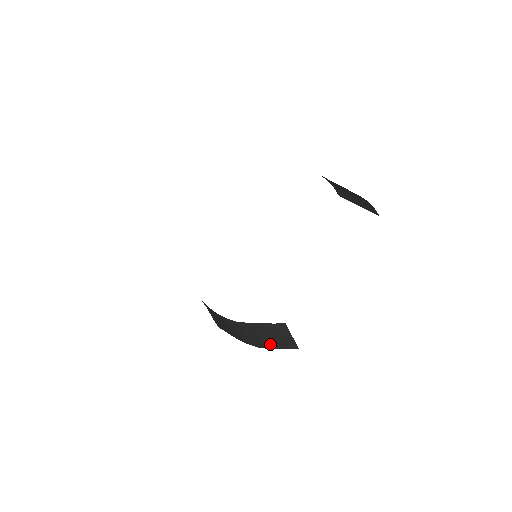
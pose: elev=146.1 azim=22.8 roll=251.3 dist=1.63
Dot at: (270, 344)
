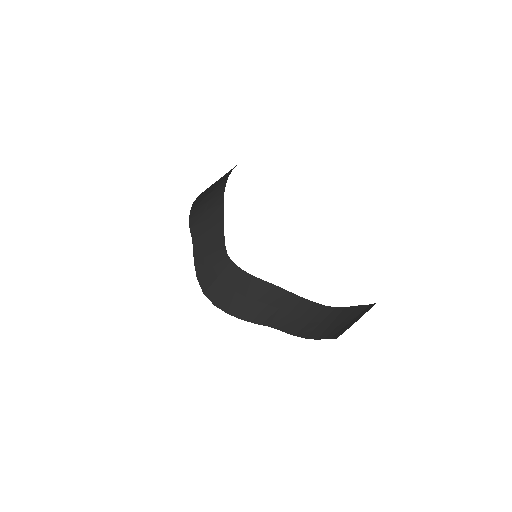
Dot at: (326, 333)
